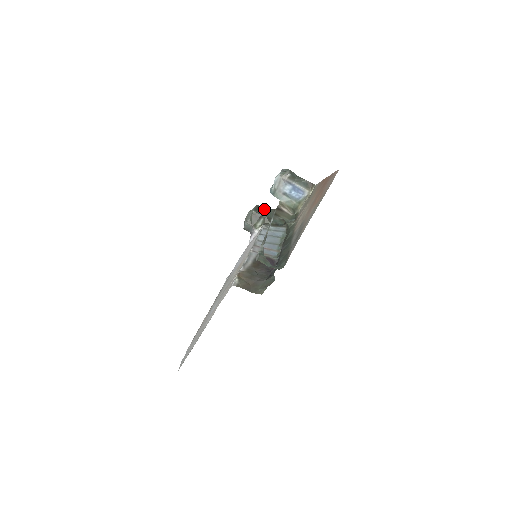
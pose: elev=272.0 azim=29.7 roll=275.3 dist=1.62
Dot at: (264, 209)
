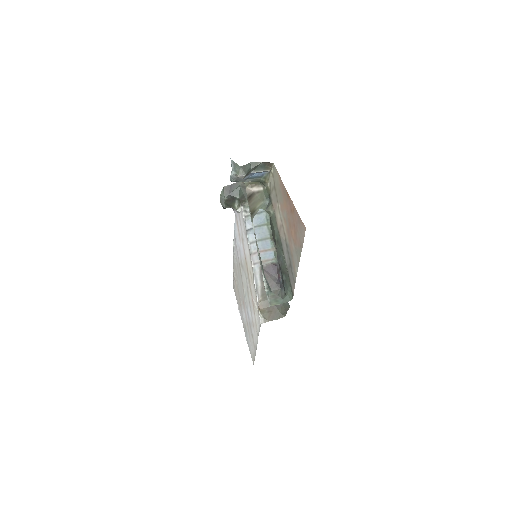
Dot at: (232, 188)
